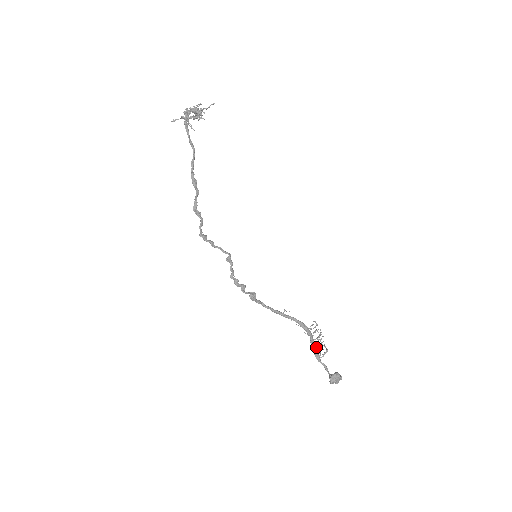
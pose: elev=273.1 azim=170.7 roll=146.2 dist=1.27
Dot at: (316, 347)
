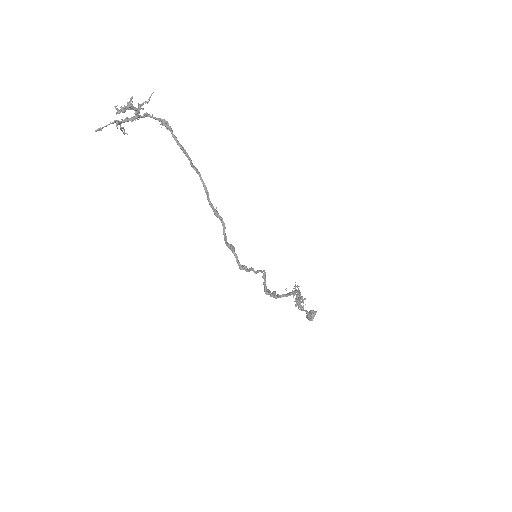
Dot at: (299, 302)
